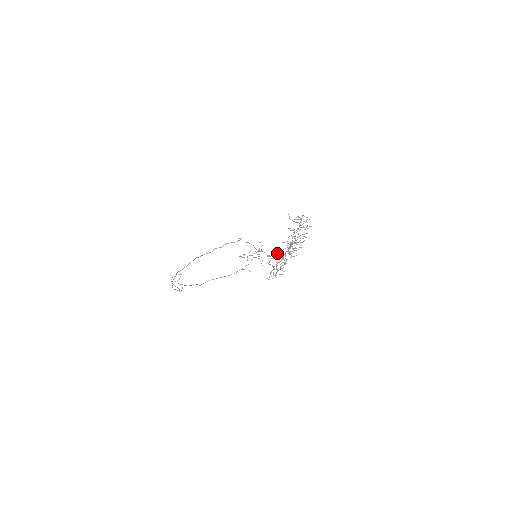
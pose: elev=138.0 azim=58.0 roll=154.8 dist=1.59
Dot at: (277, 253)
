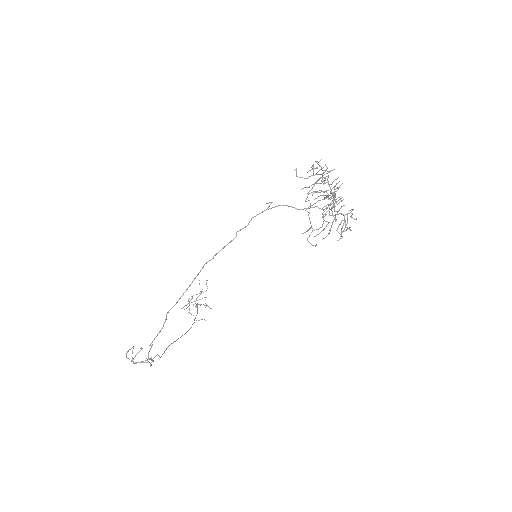
Dot at: (331, 202)
